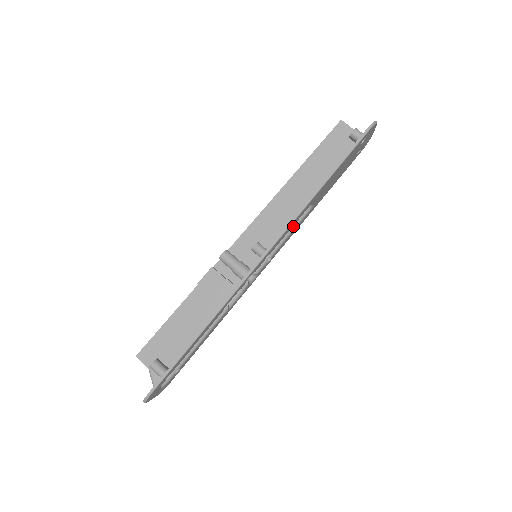
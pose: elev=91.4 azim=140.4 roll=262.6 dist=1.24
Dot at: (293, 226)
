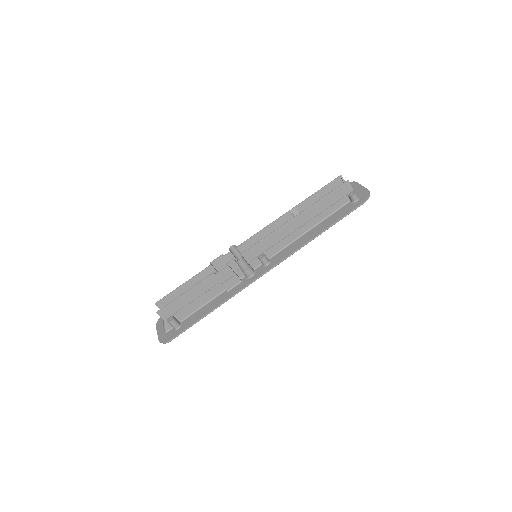
Dot at: occluded
